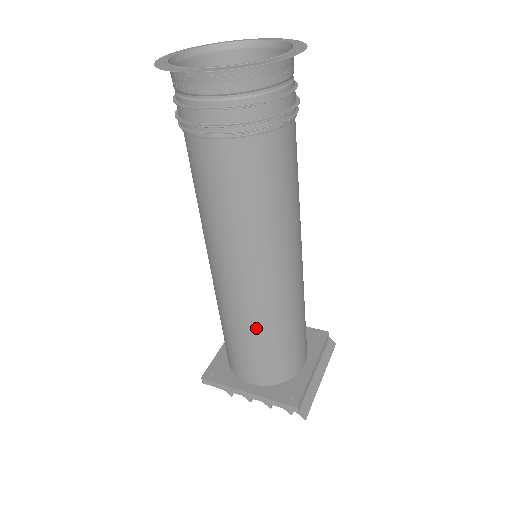
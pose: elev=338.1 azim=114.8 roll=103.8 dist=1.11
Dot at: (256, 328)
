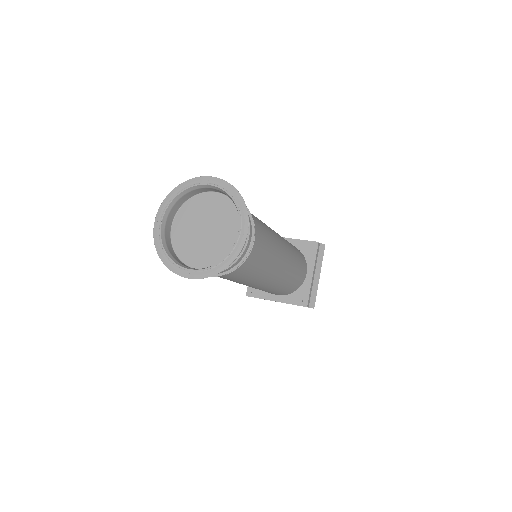
Dot at: (270, 290)
